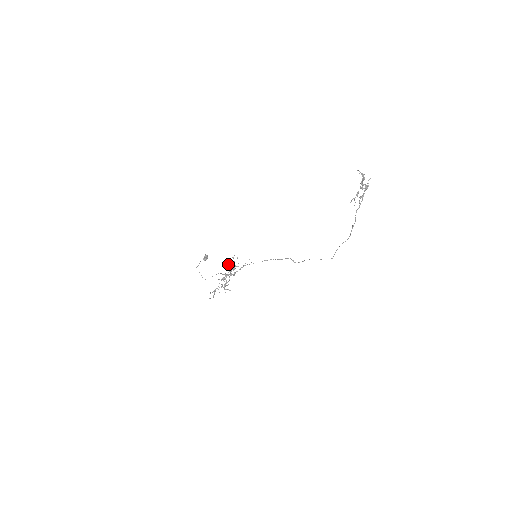
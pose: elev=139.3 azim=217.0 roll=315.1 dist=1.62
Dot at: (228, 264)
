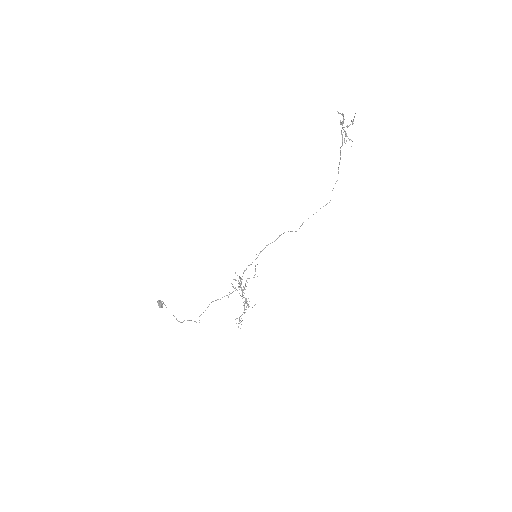
Dot at: occluded
